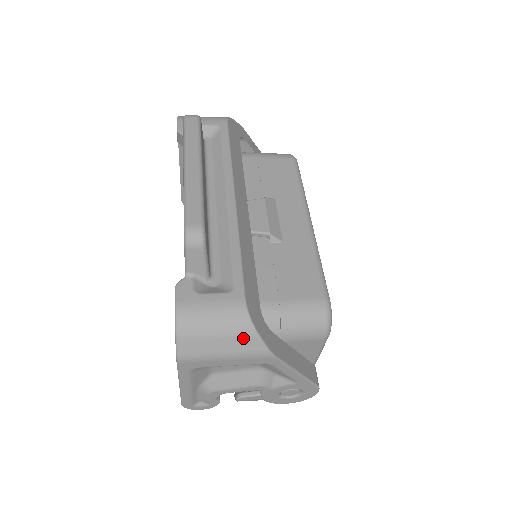
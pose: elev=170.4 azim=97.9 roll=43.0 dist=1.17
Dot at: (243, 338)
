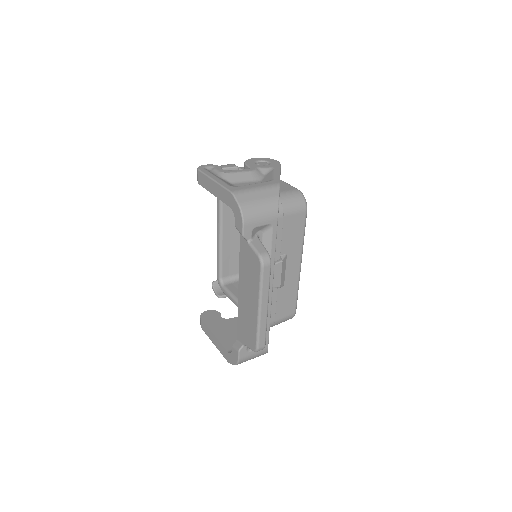
Dot at: occluded
